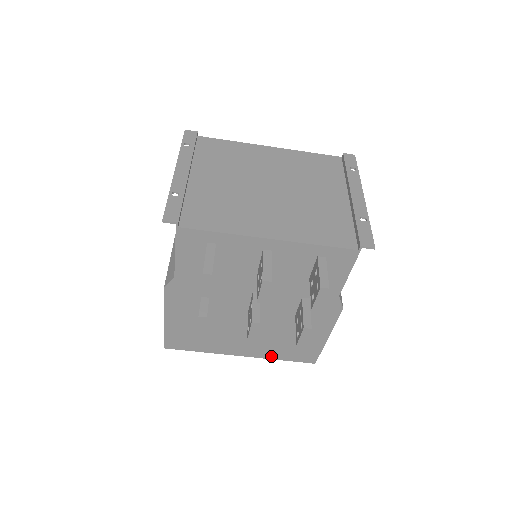
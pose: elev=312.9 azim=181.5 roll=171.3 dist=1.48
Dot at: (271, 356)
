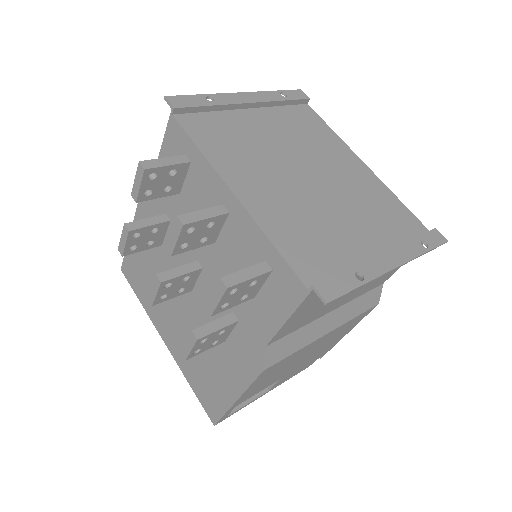
Dot at: (185, 370)
